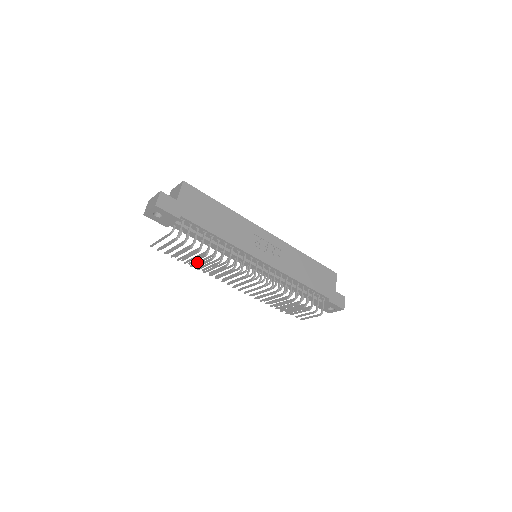
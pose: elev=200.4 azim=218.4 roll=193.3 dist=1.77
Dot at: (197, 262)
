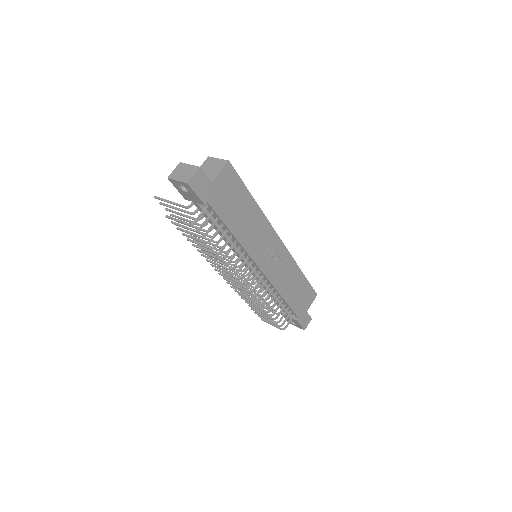
Dot at: (195, 233)
